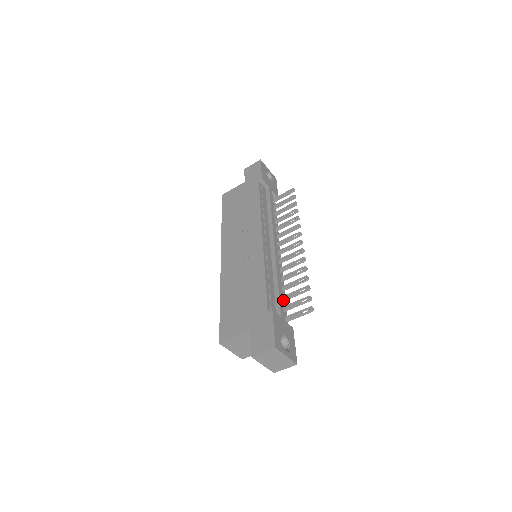
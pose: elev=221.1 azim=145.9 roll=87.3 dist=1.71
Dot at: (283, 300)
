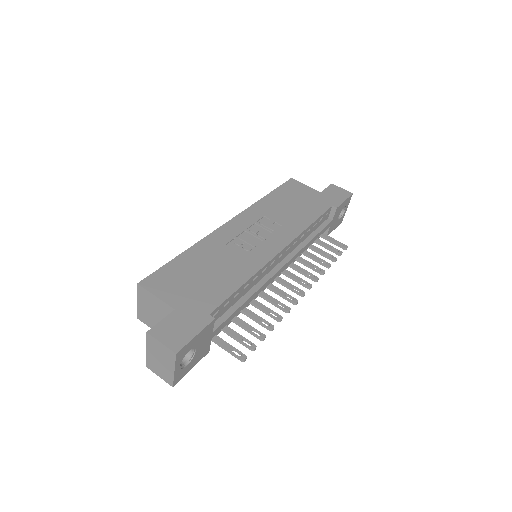
Dot at: occluded
